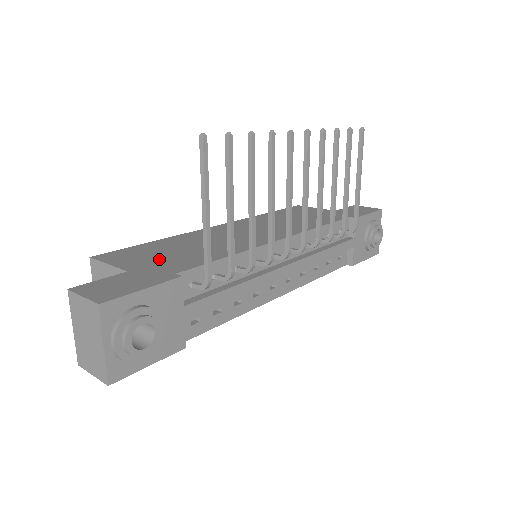
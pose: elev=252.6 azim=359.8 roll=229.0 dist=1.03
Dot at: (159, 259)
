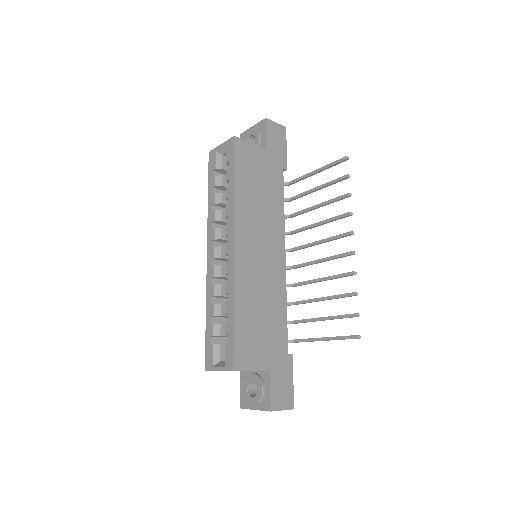
Dot at: (266, 342)
